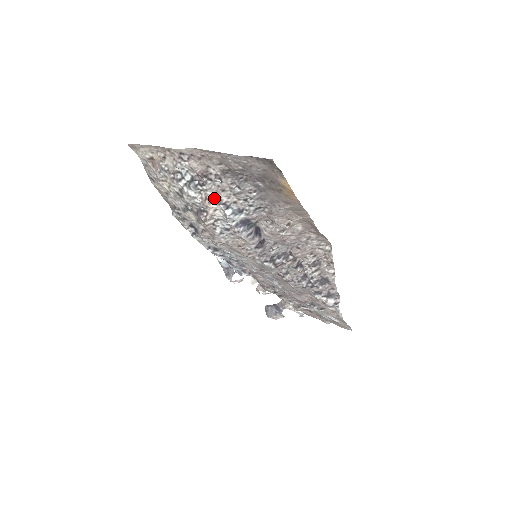
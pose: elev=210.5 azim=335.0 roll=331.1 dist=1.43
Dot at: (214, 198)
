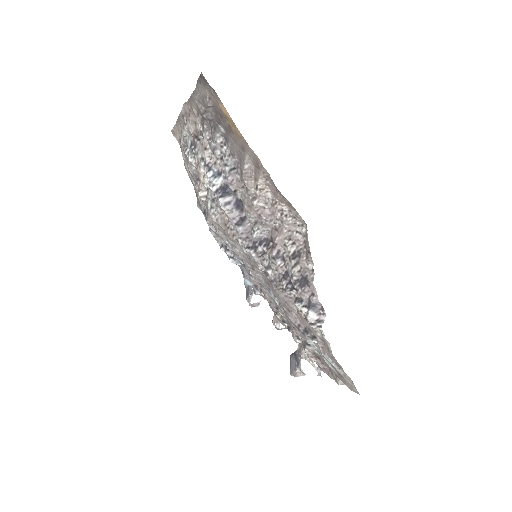
Dot at: (202, 161)
